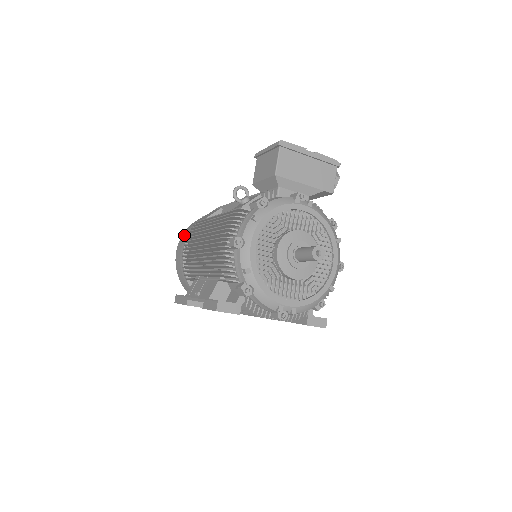
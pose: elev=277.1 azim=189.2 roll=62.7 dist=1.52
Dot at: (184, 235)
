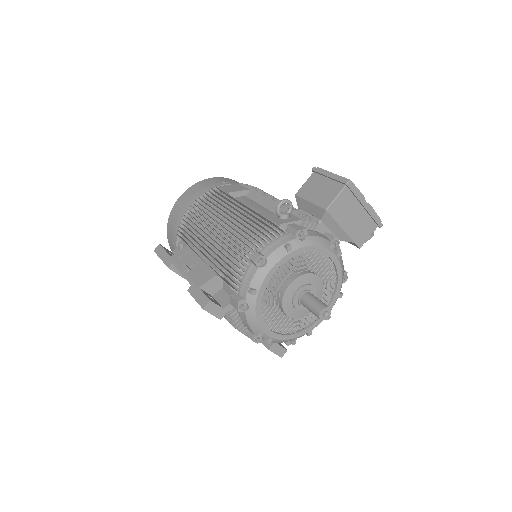
Dot at: (196, 188)
